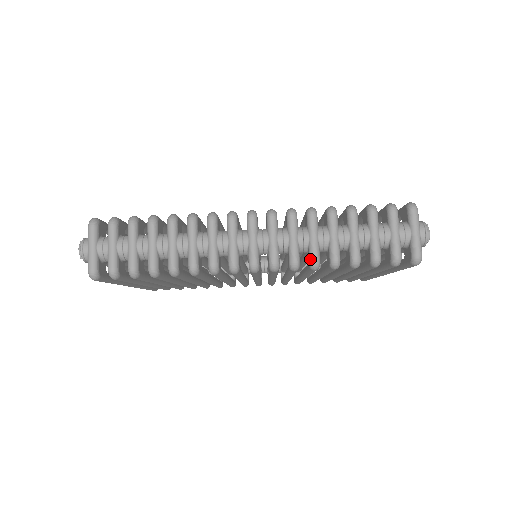
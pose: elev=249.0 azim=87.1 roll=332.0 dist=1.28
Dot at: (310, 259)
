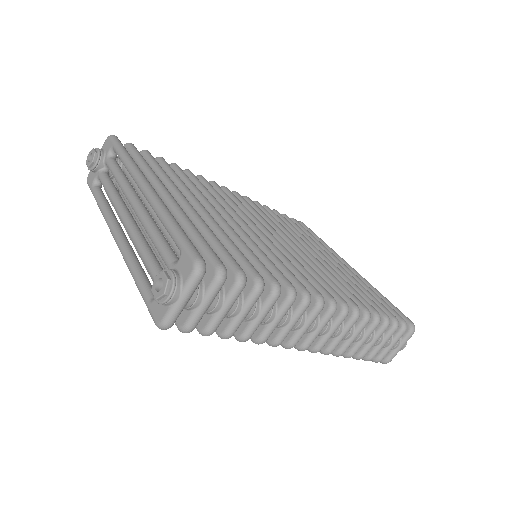
Dot at: (339, 351)
